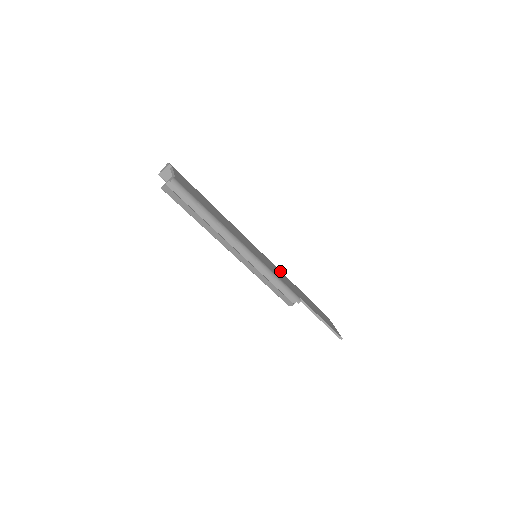
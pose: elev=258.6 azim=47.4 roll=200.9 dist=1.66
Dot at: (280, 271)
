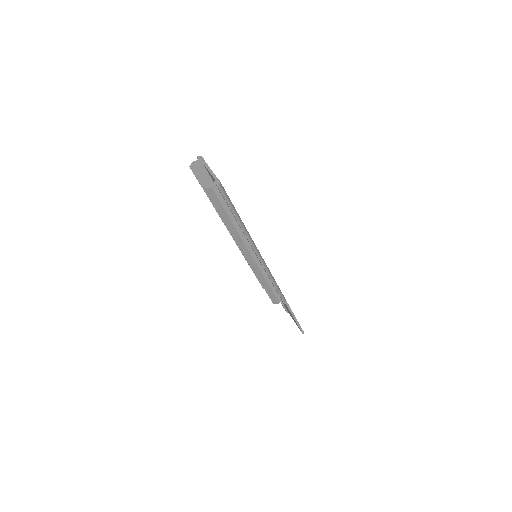
Dot at: occluded
